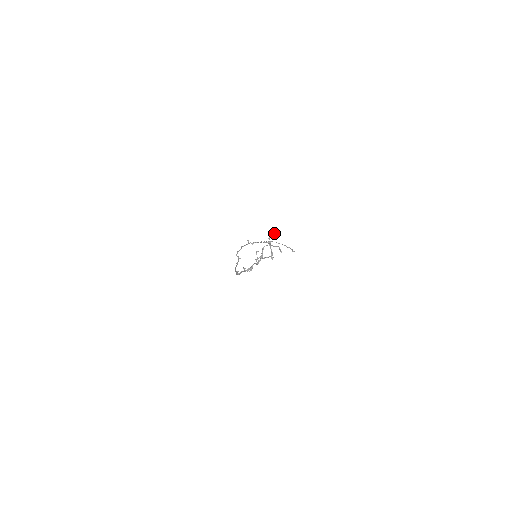
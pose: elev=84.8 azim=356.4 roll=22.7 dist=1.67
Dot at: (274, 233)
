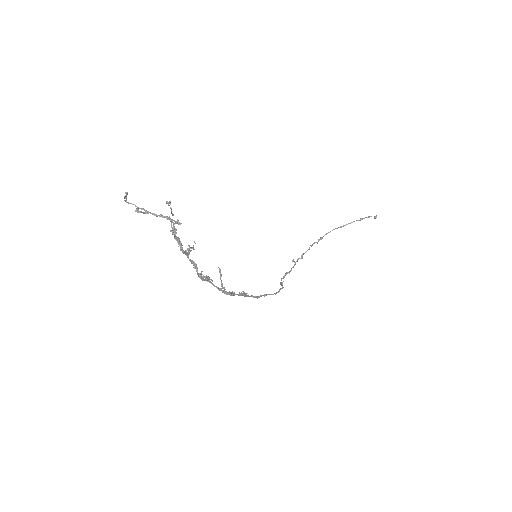
Dot at: occluded
